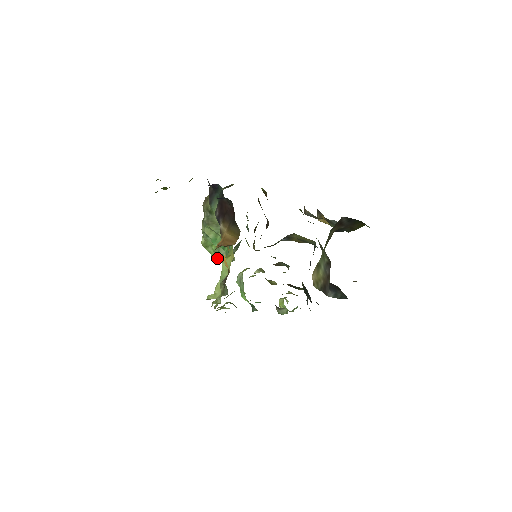
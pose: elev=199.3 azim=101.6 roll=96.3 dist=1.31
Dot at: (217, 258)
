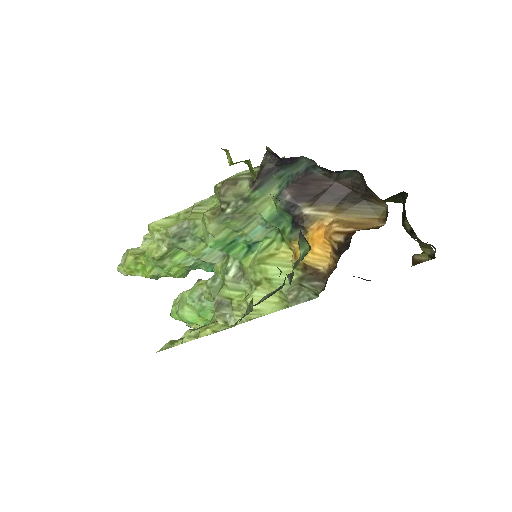
Dot at: (172, 273)
